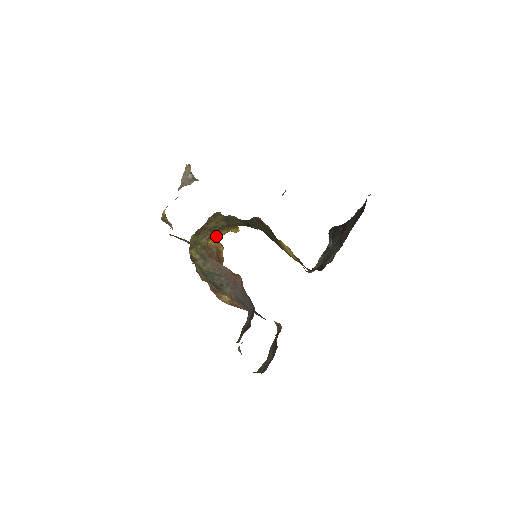
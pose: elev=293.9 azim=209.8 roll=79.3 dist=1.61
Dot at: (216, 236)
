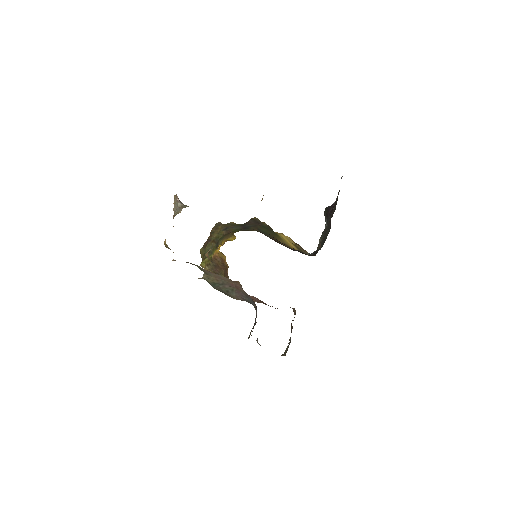
Dot at: occluded
